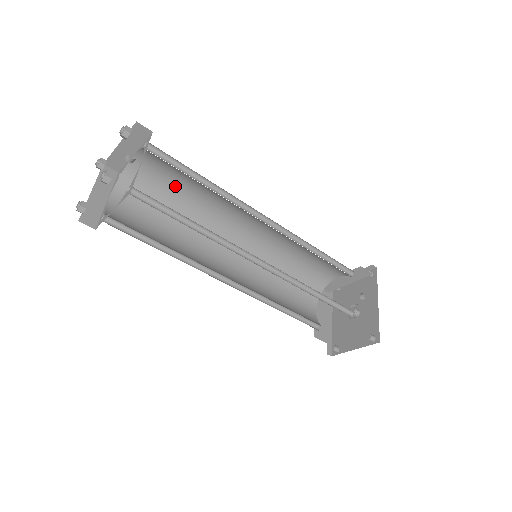
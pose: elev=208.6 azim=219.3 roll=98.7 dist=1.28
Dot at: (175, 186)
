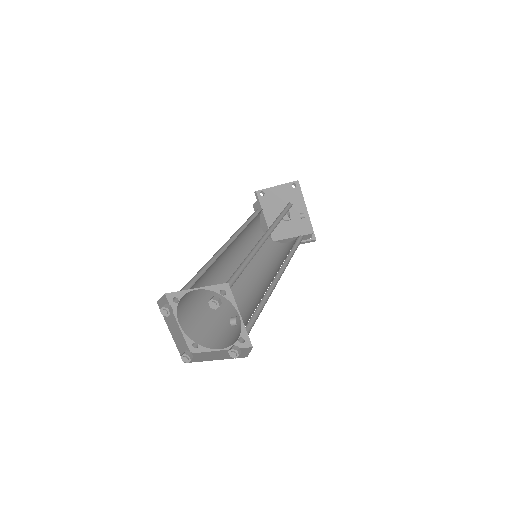
Dot at: occluded
